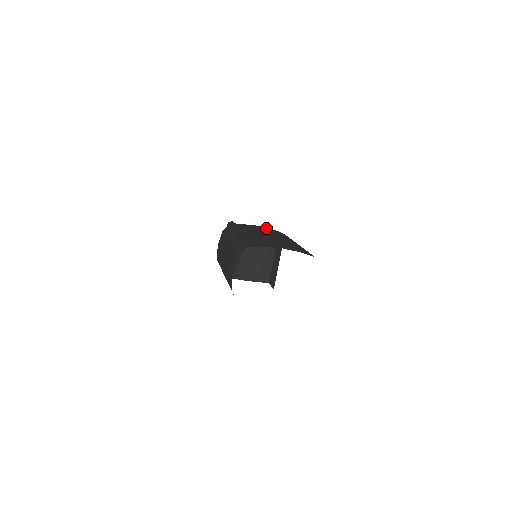
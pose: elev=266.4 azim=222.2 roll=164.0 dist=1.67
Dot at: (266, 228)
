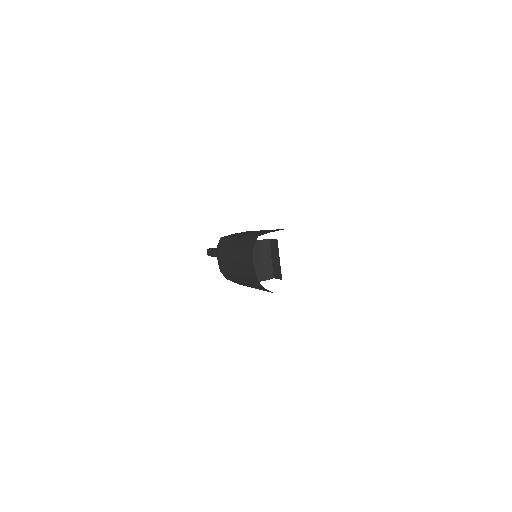
Dot at: occluded
